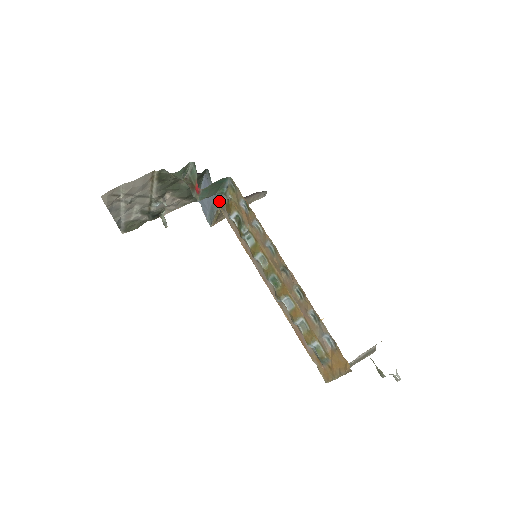
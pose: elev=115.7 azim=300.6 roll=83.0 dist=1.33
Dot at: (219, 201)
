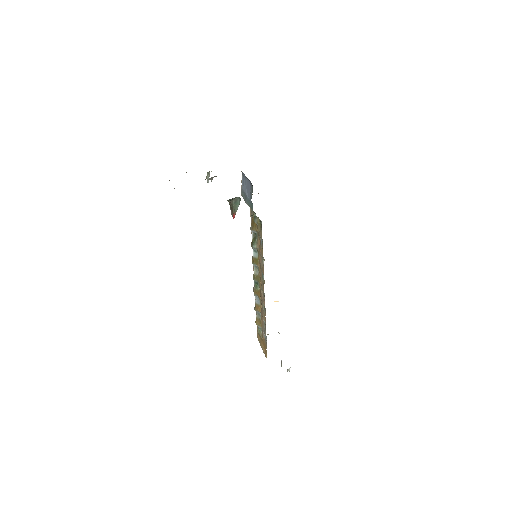
Dot at: (251, 208)
